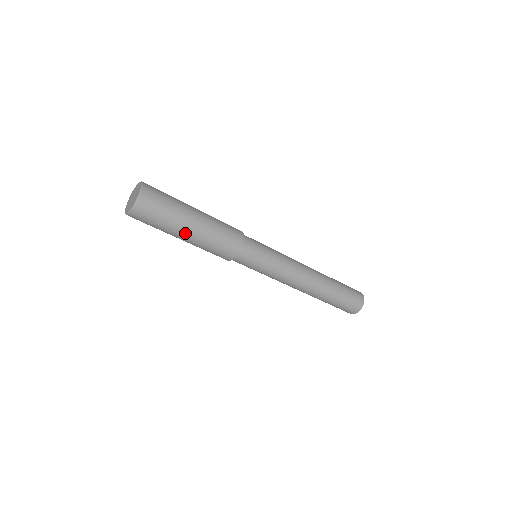
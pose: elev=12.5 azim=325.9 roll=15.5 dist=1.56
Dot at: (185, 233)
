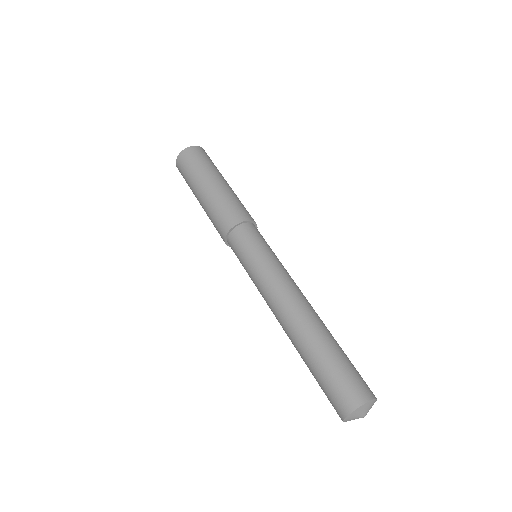
Dot at: (207, 184)
